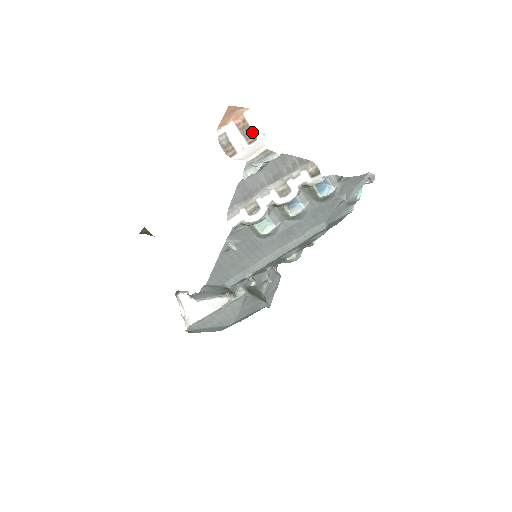
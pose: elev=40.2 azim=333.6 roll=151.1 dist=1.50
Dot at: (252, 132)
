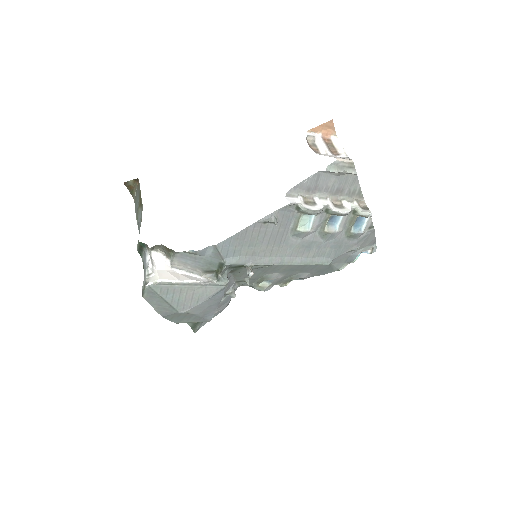
Dot at: (336, 149)
